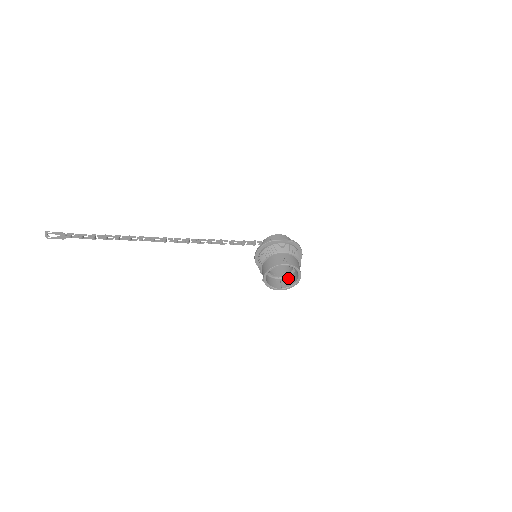
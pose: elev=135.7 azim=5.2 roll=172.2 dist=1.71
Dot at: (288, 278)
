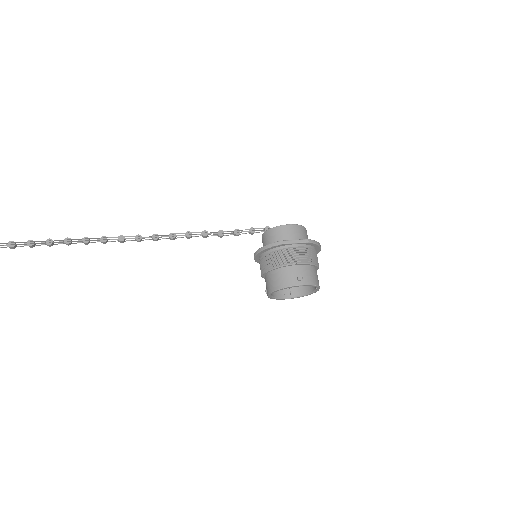
Dot at: occluded
